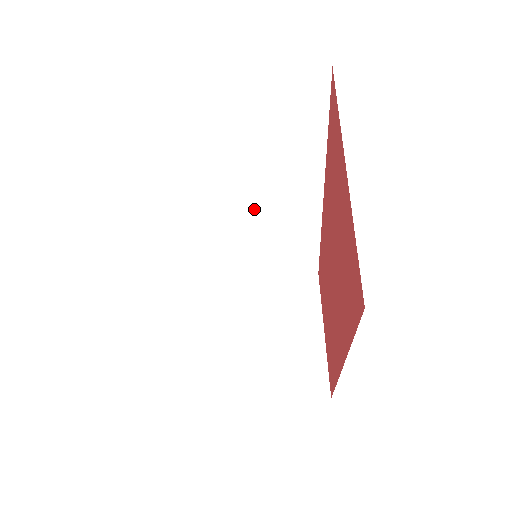
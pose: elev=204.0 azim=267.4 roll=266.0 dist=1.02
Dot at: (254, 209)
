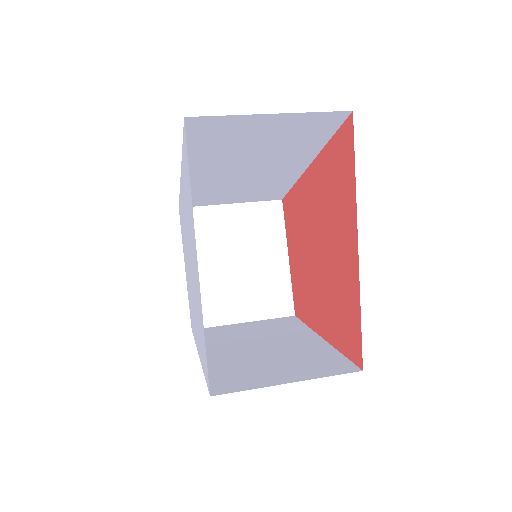
Dot at: (239, 178)
